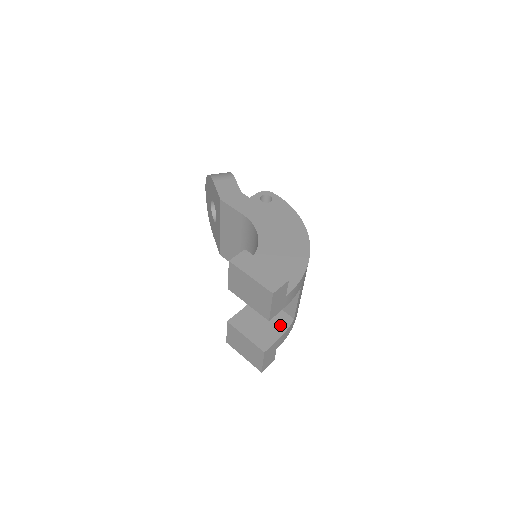
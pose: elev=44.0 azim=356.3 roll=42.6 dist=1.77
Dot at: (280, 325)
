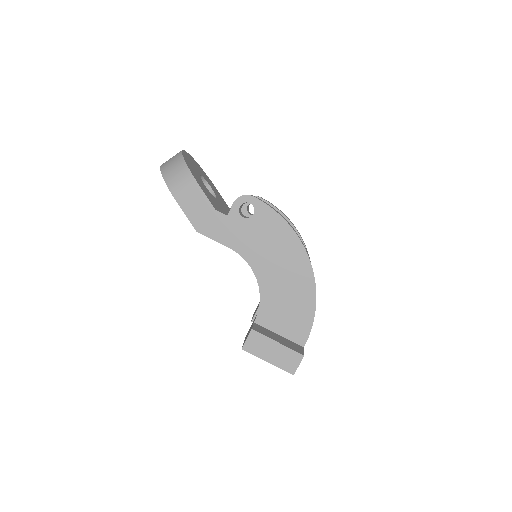
Dot at: occluded
